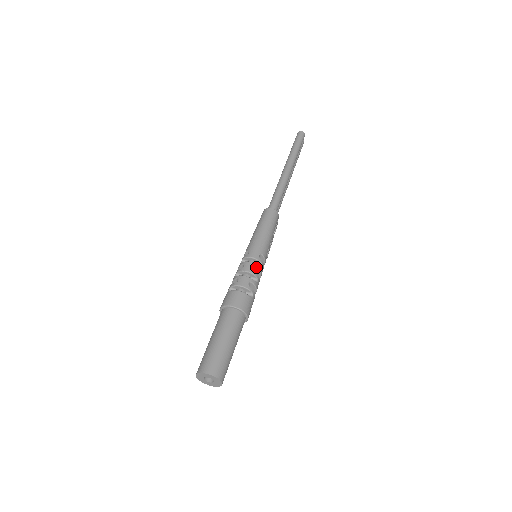
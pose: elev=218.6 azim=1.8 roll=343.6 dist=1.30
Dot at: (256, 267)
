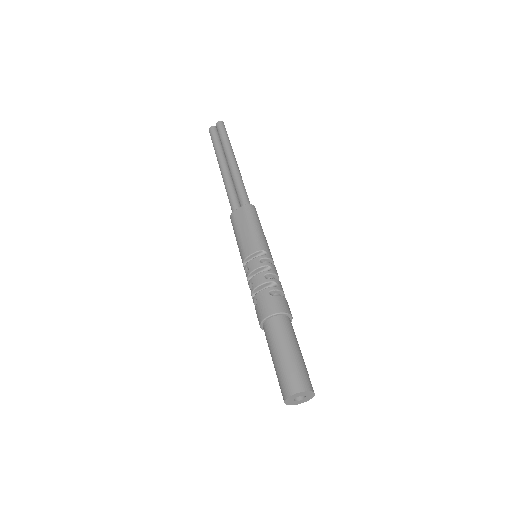
Dot at: occluded
